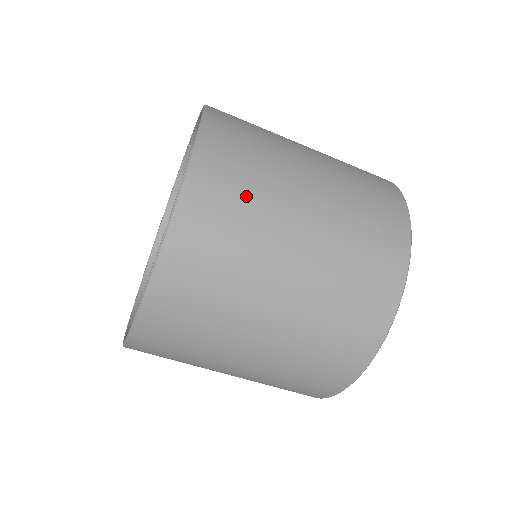
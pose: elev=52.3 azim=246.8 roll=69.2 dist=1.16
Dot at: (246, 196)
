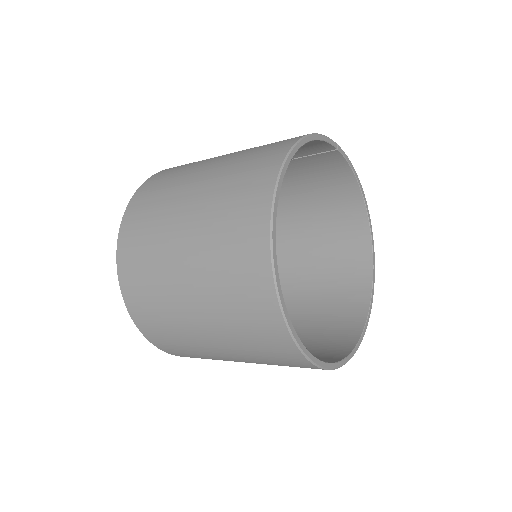
Dot at: (147, 265)
